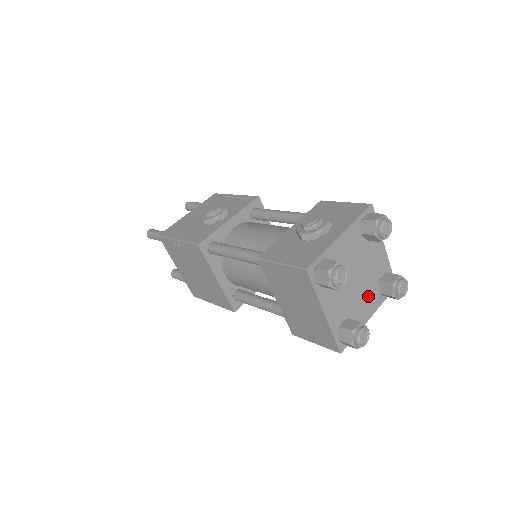
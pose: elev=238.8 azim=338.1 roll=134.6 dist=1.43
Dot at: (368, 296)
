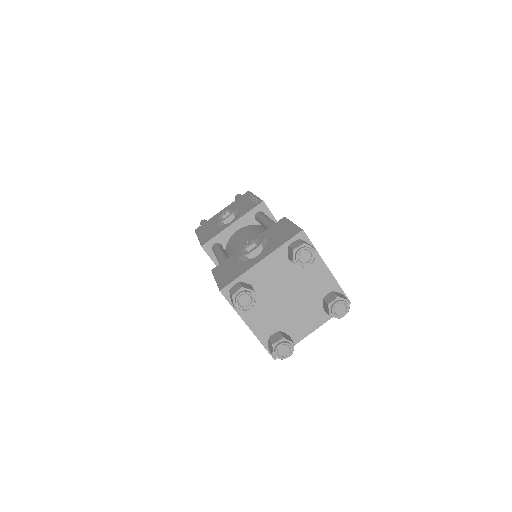
Dot at: (308, 312)
